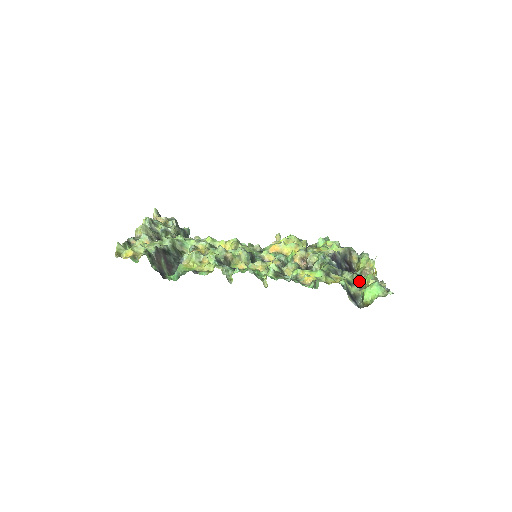
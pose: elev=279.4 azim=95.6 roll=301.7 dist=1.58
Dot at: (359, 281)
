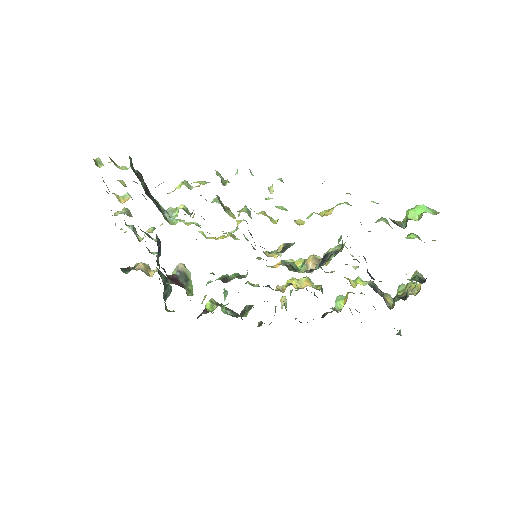
Dot at: occluded
